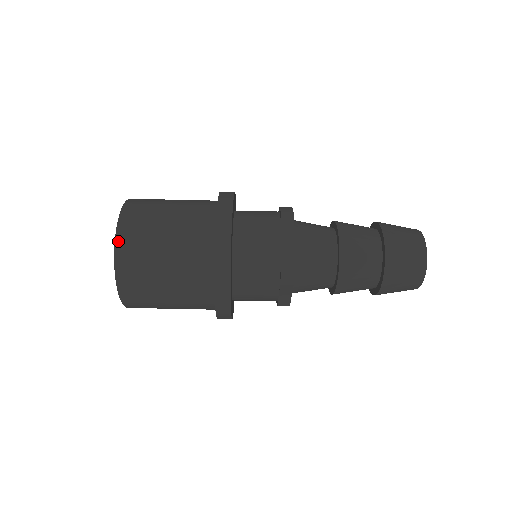
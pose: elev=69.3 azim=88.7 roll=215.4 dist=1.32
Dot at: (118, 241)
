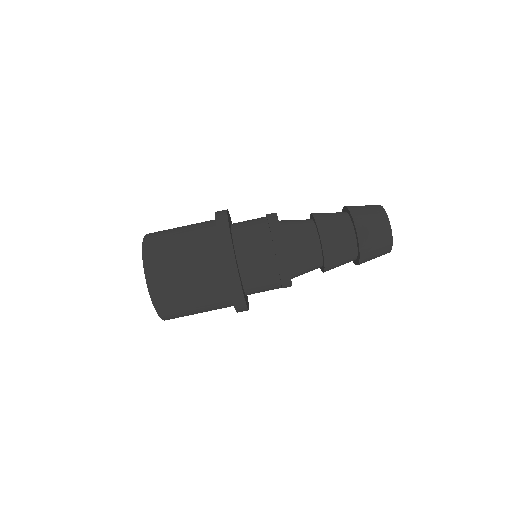
Dot at: (152, 295)
